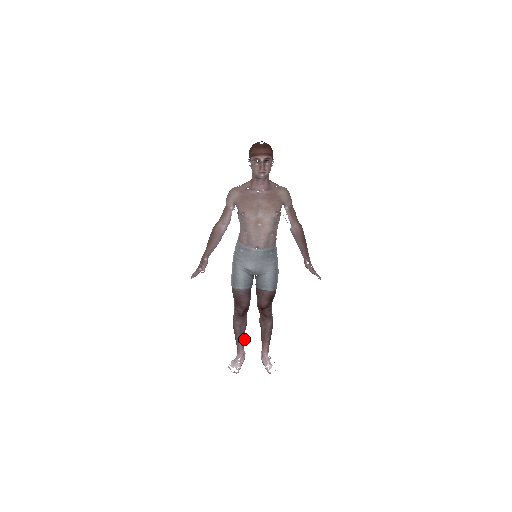
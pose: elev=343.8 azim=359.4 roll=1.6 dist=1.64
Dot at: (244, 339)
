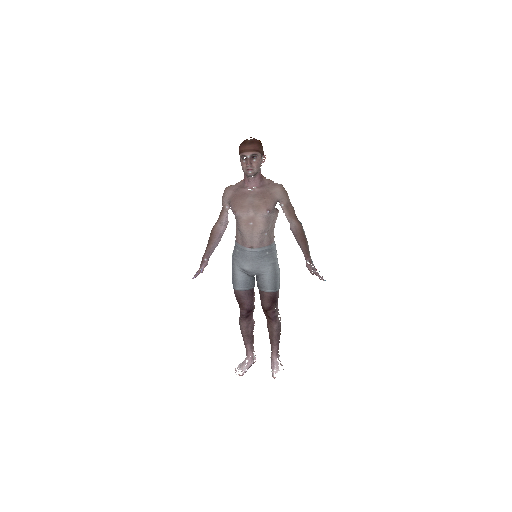
Dot at: (253, 341)
